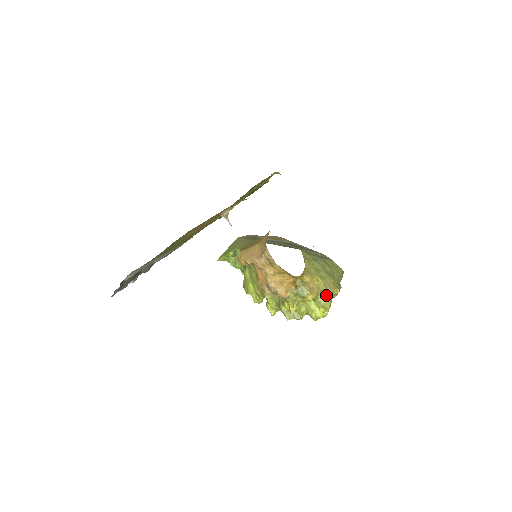
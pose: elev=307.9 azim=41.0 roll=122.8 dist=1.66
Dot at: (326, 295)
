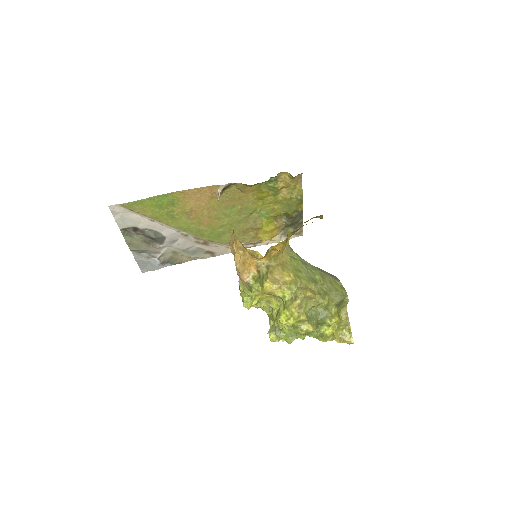
Dot at: (295, 296)
